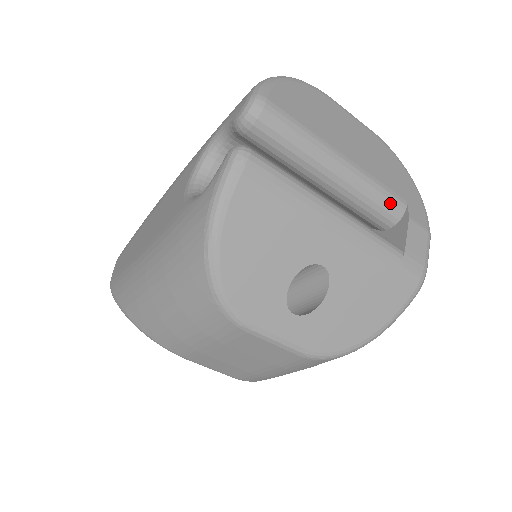
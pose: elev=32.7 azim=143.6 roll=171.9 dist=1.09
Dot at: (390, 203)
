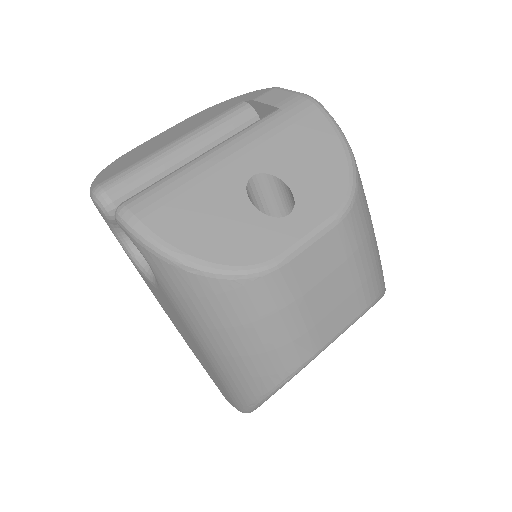
Dot at: (235, 114)
